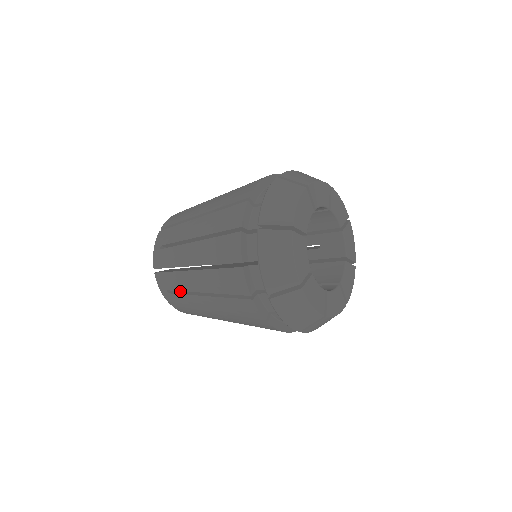
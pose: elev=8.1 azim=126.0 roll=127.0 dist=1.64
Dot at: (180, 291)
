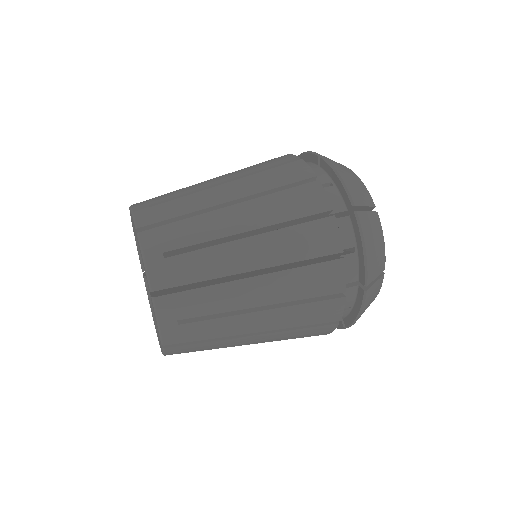
Dot at: (199, 316)
